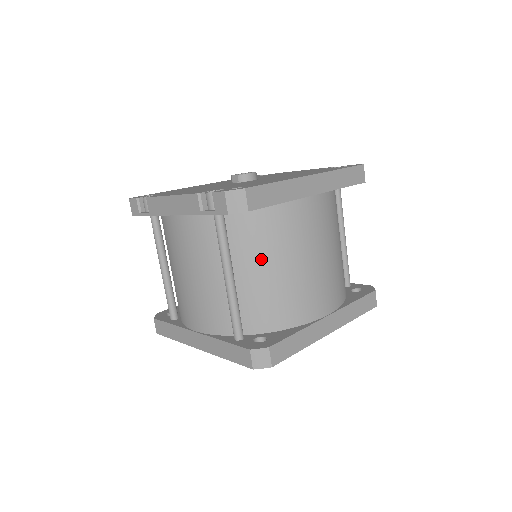
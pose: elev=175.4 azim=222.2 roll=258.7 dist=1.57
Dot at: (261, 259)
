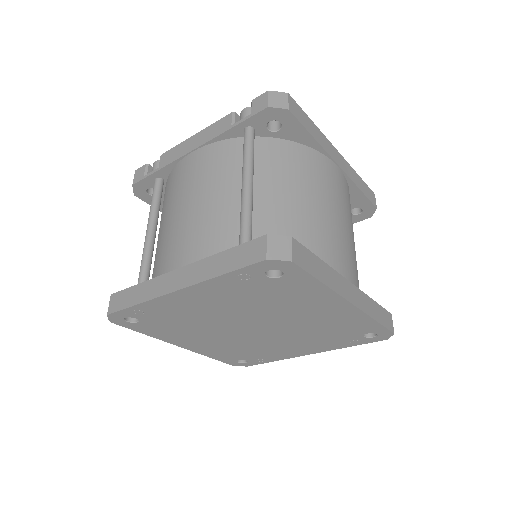
Dot at: (285, 183)
